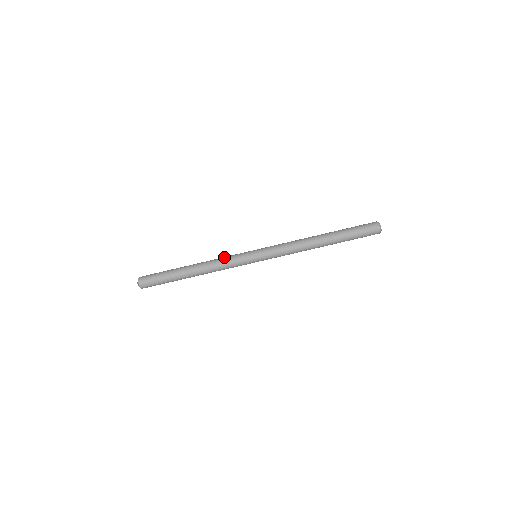
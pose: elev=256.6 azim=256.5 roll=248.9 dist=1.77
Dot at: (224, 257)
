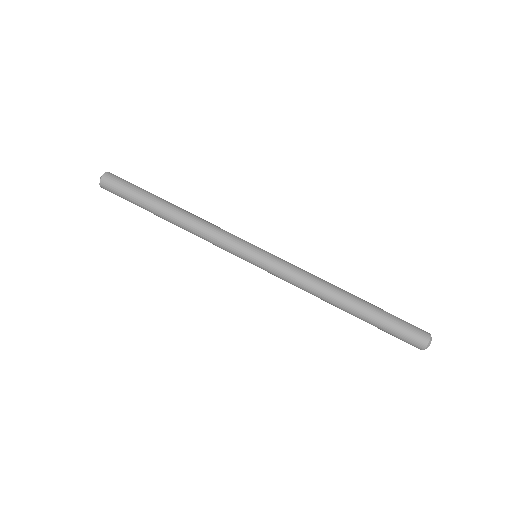
Dot at: (217, 229)
